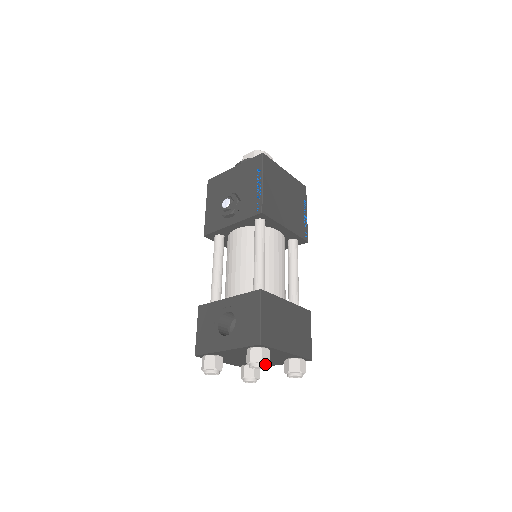
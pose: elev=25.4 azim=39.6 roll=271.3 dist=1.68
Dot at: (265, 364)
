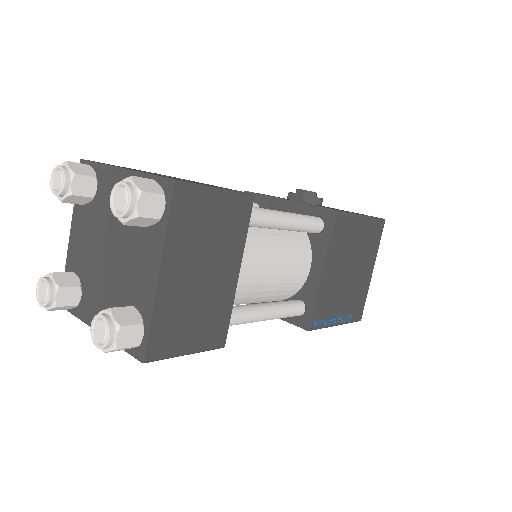
Dot at: (134, 206)
